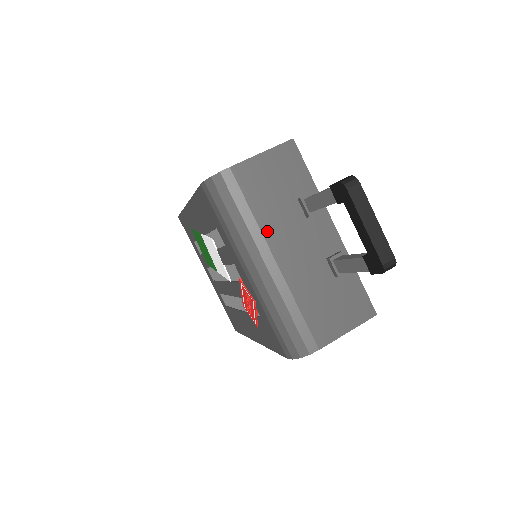
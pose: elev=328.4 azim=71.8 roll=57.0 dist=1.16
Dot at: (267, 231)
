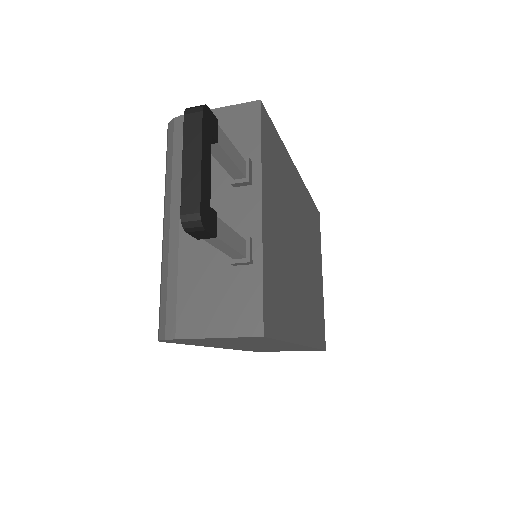
Dot at: occluded
